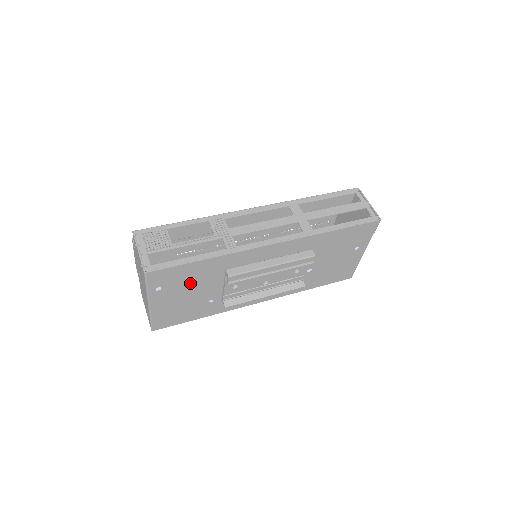
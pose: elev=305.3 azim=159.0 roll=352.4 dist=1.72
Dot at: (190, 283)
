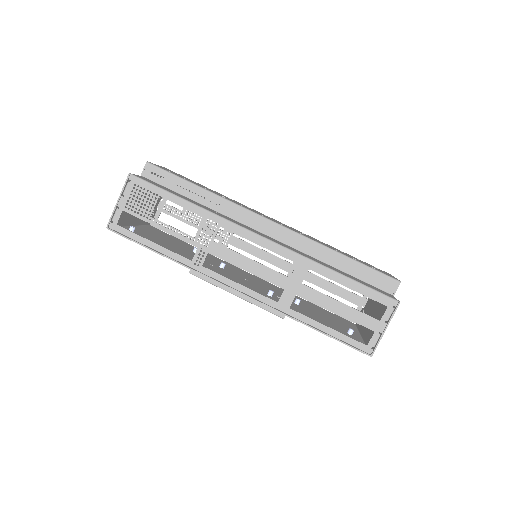
Dot at: occluded
